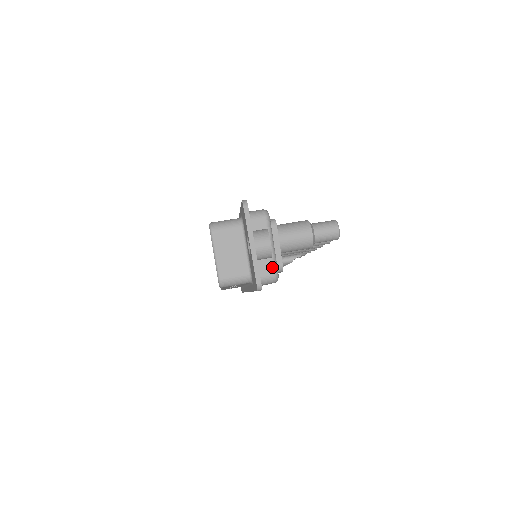
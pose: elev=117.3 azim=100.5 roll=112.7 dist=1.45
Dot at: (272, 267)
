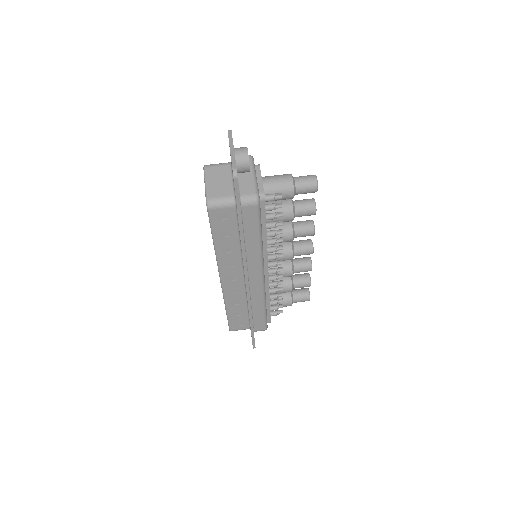
Dot at: (253, 188)
